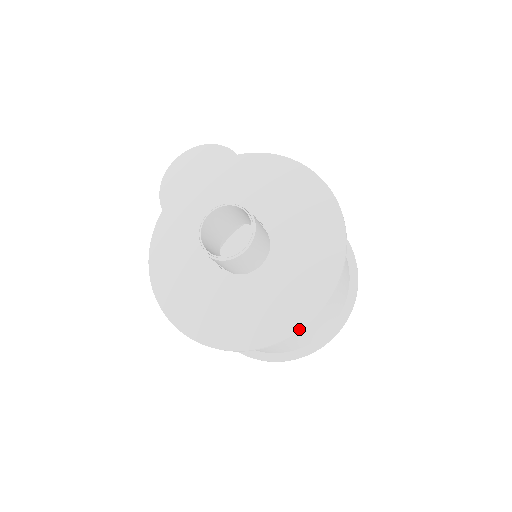
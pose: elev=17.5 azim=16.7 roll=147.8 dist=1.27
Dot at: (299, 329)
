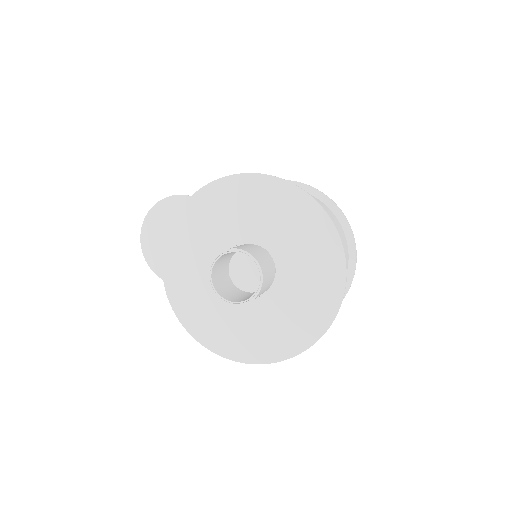
Dot at: (338, 309)
